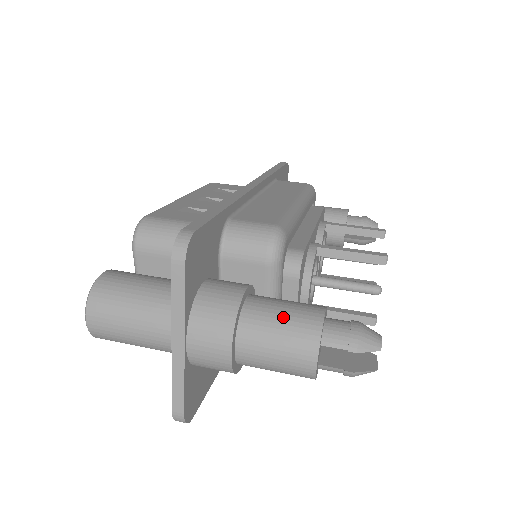
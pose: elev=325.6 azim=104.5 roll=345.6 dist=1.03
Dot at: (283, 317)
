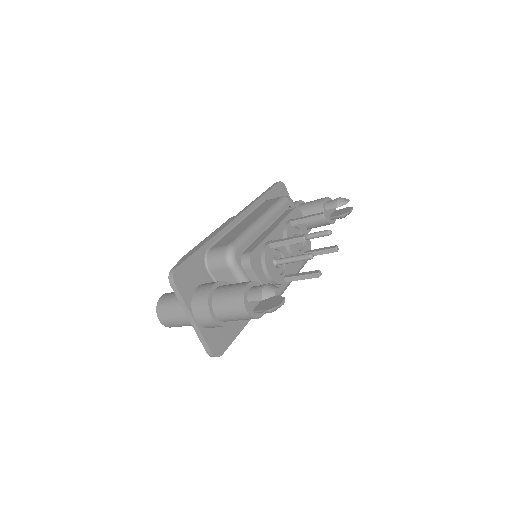
Dot at: (229, 293)
